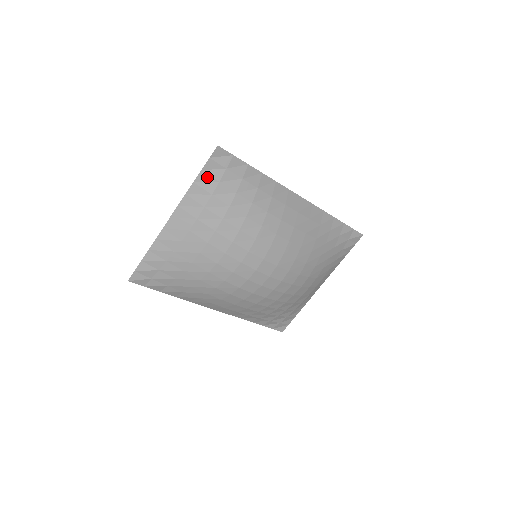
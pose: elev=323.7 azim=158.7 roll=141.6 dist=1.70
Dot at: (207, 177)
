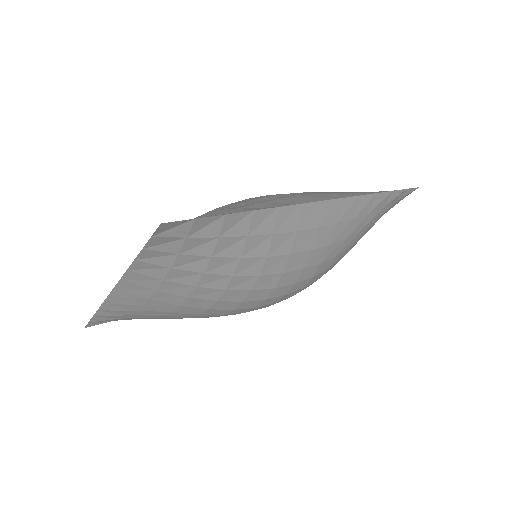
Dot at: (155, 253)
